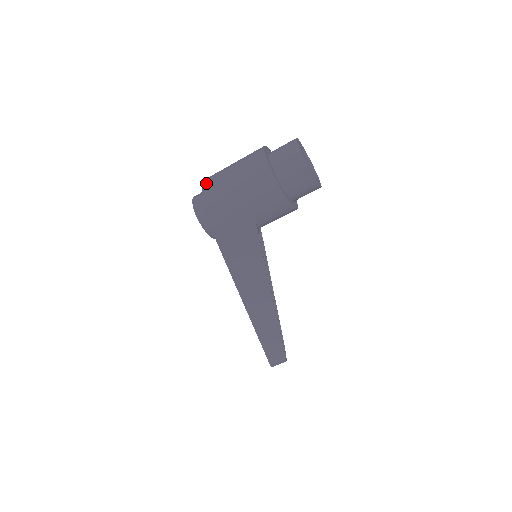
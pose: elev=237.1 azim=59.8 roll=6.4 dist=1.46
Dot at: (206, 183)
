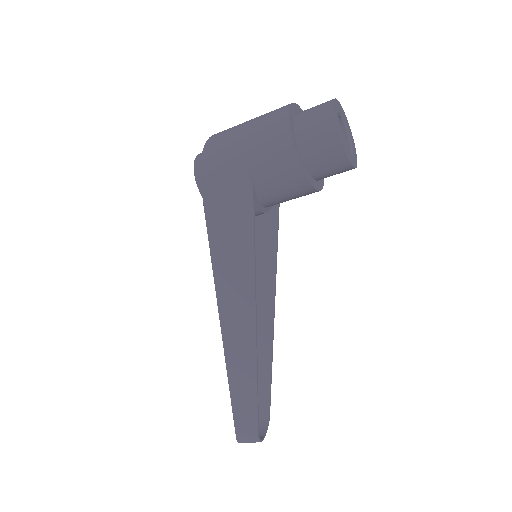
Dot at: (219, 132)
